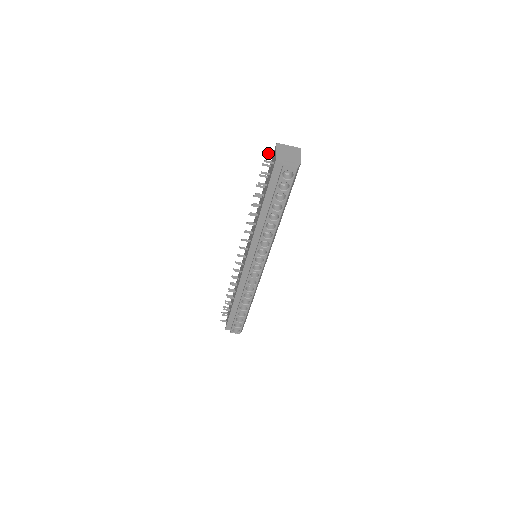
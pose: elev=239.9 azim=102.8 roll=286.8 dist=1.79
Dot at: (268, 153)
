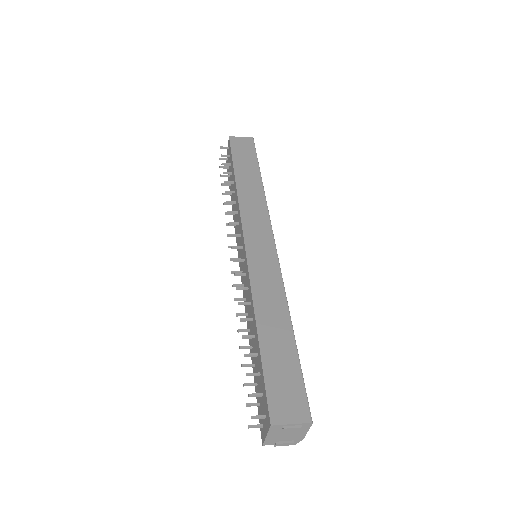
Dot at: occluded
